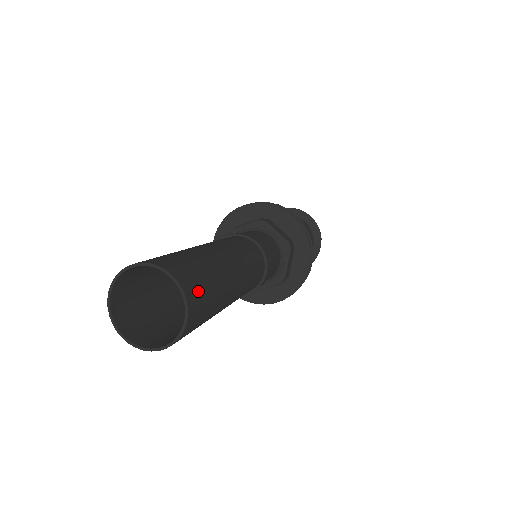
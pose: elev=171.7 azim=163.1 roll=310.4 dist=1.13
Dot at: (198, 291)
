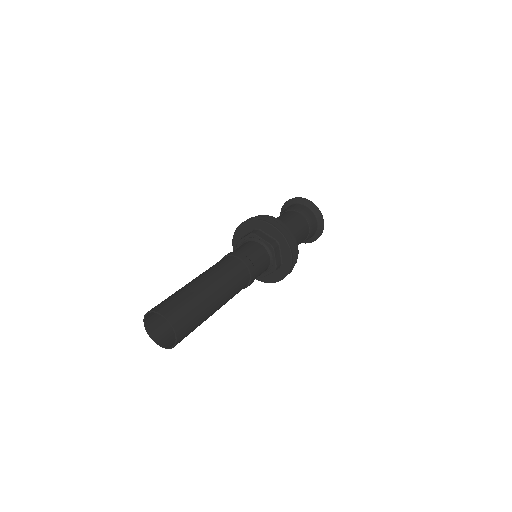
Dot at: (181, 318)
